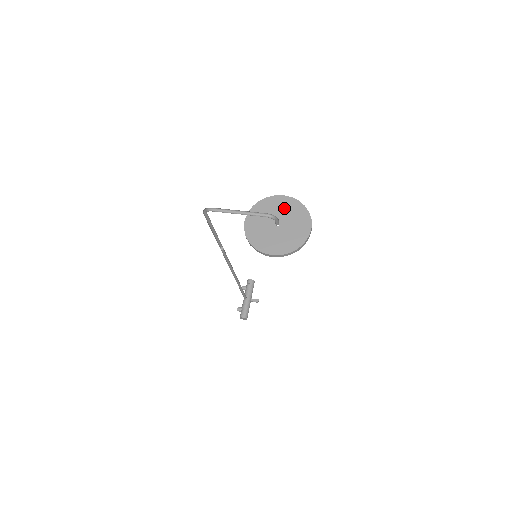
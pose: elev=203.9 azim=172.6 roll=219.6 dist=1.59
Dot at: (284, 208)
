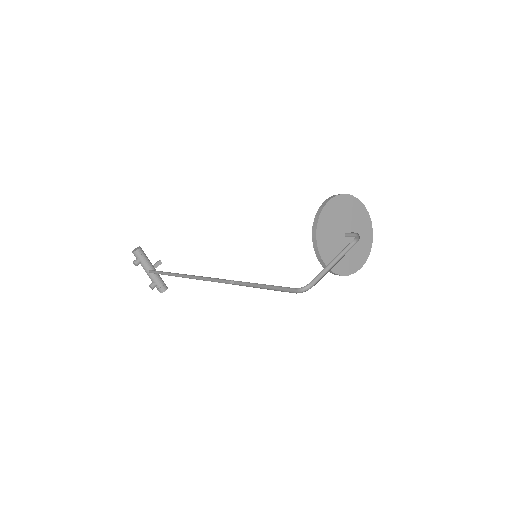
Dot at: (340, 213)
